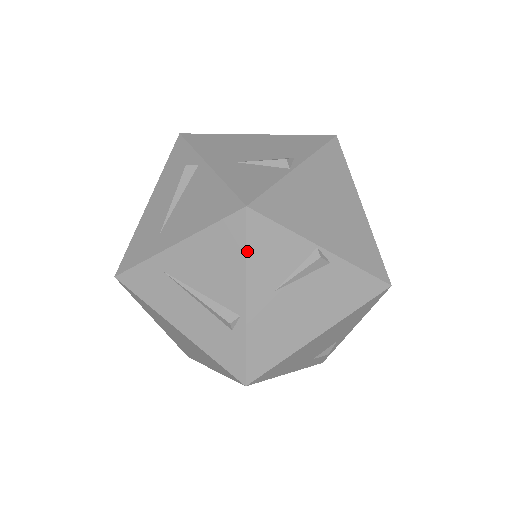
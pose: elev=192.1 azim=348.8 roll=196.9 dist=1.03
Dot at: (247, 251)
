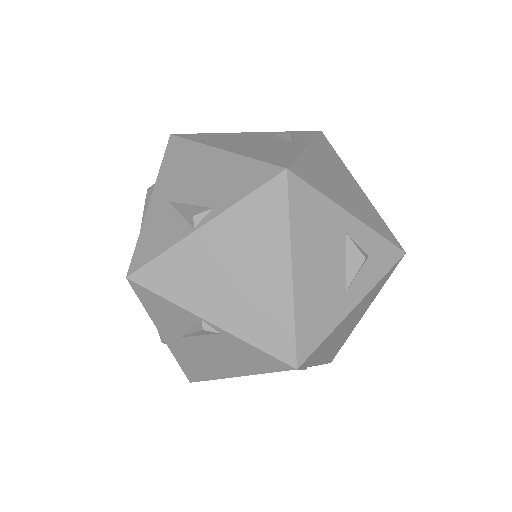
Dot at: (144, 306)
